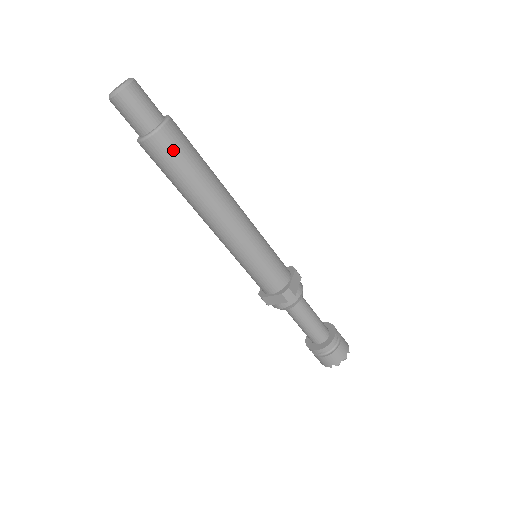
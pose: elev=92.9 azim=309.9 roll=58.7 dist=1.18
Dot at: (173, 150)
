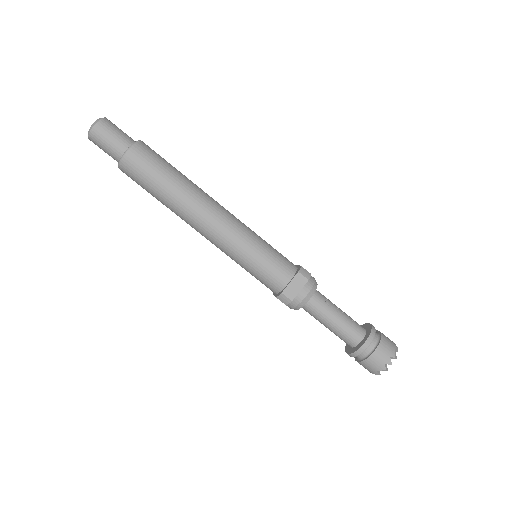
Dot at: (137, 175)
